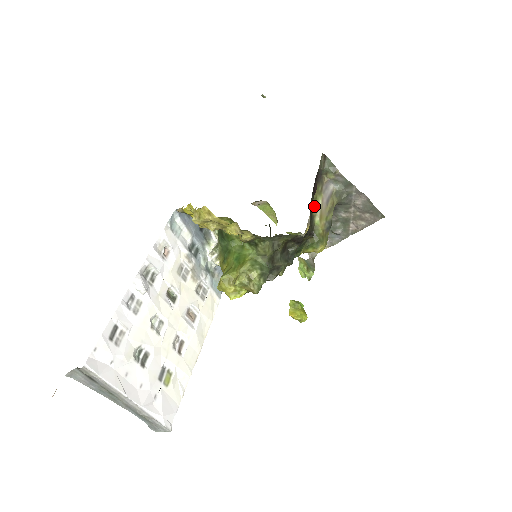
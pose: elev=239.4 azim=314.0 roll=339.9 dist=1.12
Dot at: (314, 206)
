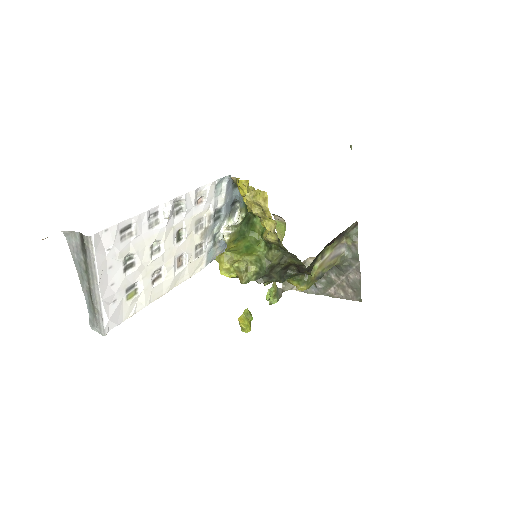
Dot at: (322, 254)
